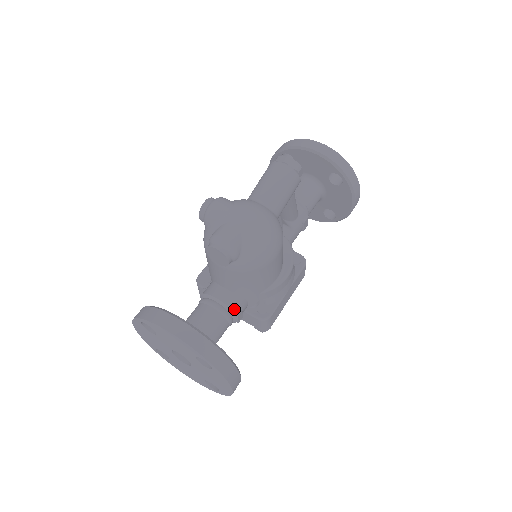
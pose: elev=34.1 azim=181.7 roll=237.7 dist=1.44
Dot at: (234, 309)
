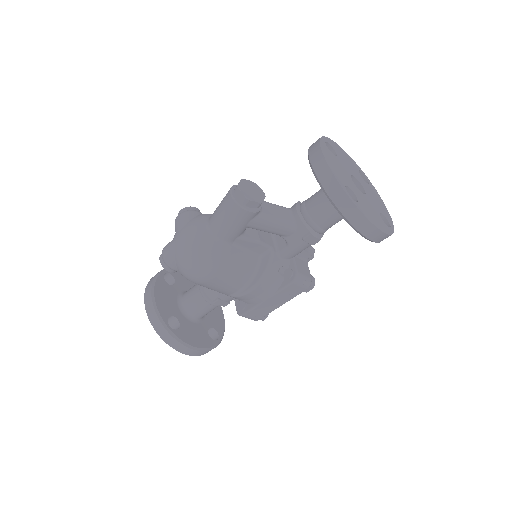
Dot at: (212, 297)
